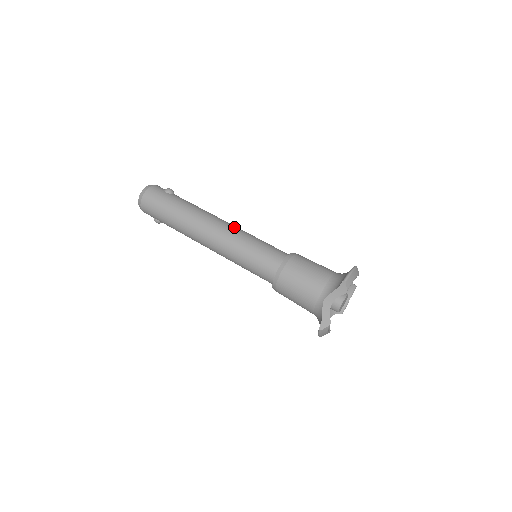
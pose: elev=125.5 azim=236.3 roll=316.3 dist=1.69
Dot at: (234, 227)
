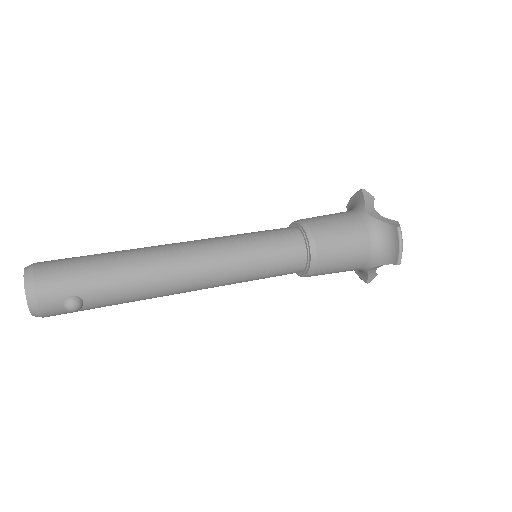
Dot at: occluded
